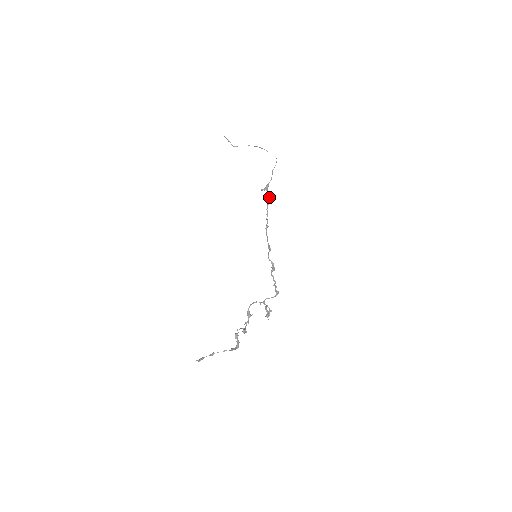
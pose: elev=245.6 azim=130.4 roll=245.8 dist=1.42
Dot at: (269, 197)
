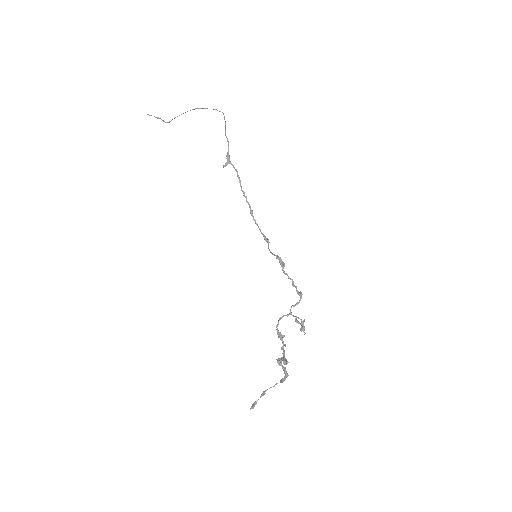
Dot at: (236, 171)
